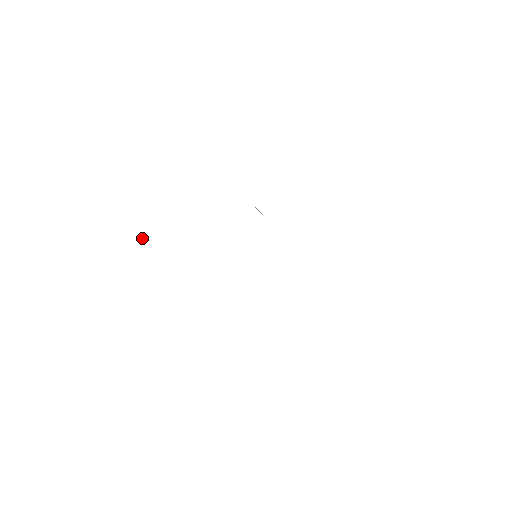
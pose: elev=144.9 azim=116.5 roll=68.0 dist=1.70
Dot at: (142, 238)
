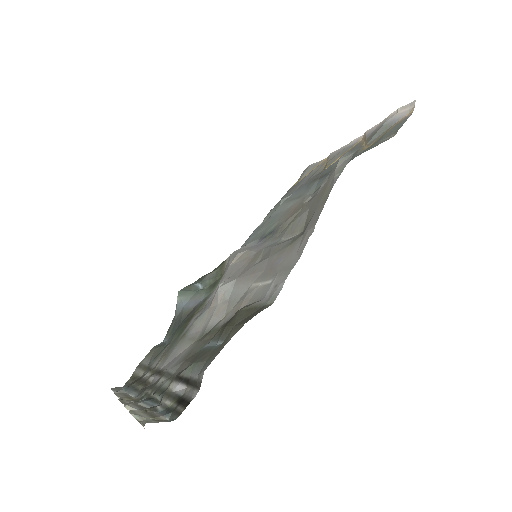
Dot at: (157, 412)
